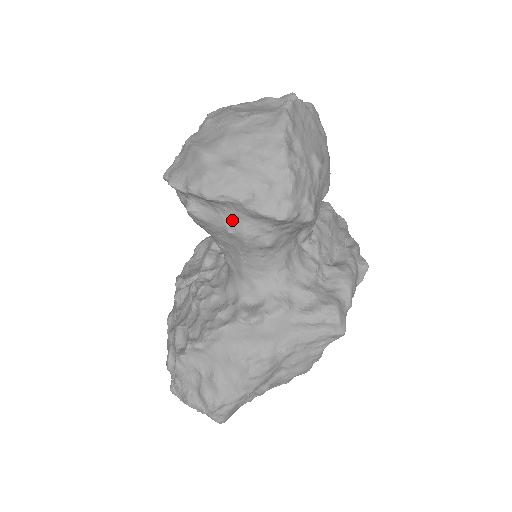
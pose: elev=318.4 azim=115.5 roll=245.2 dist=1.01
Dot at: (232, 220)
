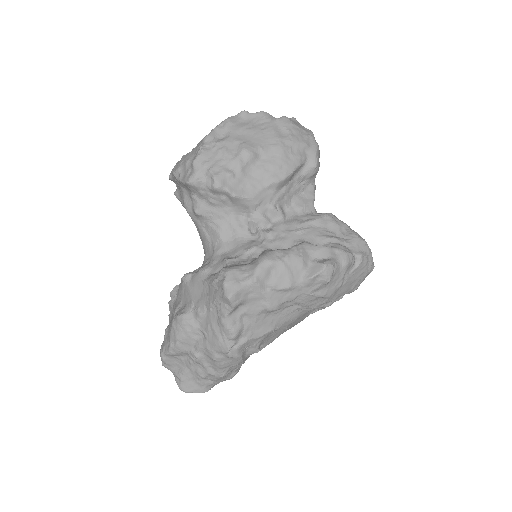
Dot at: (181, 194)
